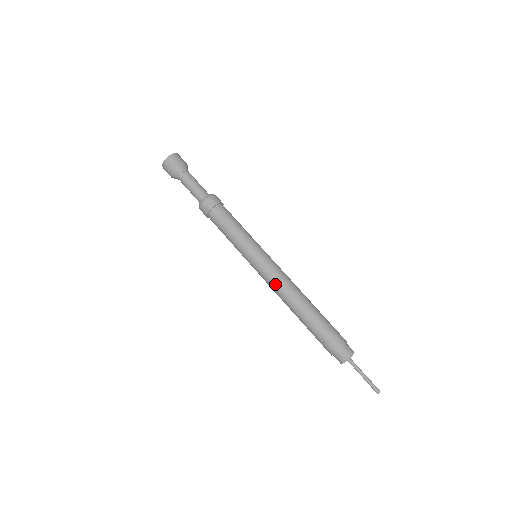
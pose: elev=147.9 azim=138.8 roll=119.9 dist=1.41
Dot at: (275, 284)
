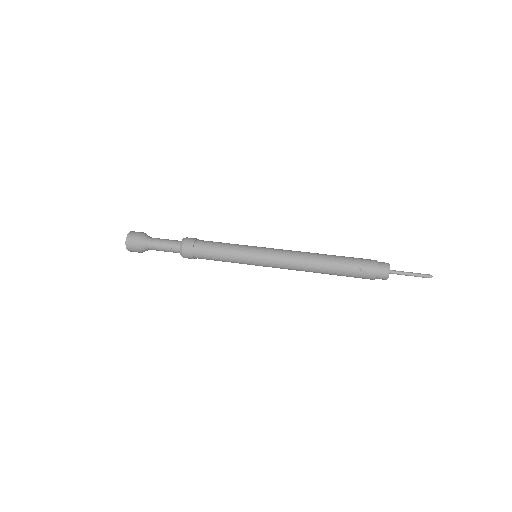
Dot at: (289, 257)
